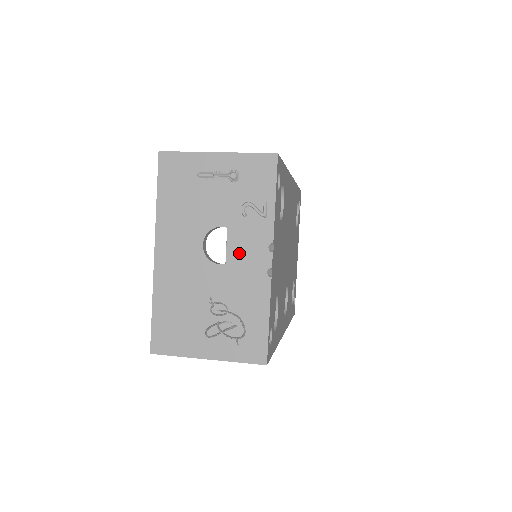
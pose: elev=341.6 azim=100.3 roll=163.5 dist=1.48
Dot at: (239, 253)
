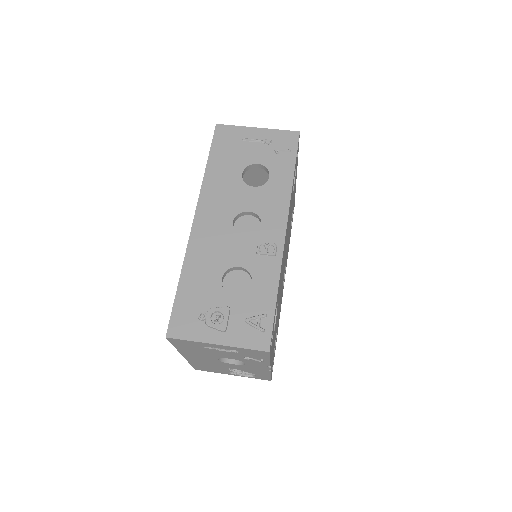
Dot at: (246, 365)
